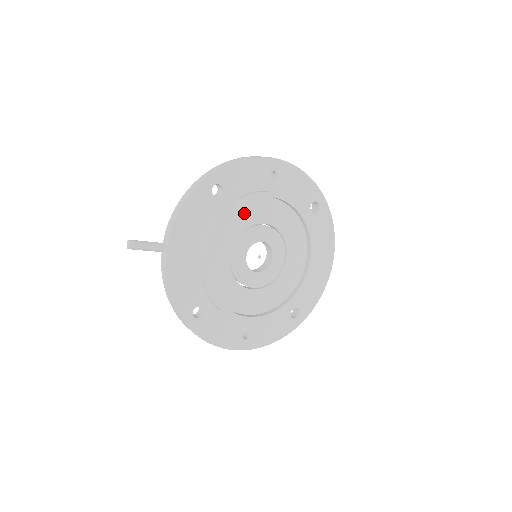
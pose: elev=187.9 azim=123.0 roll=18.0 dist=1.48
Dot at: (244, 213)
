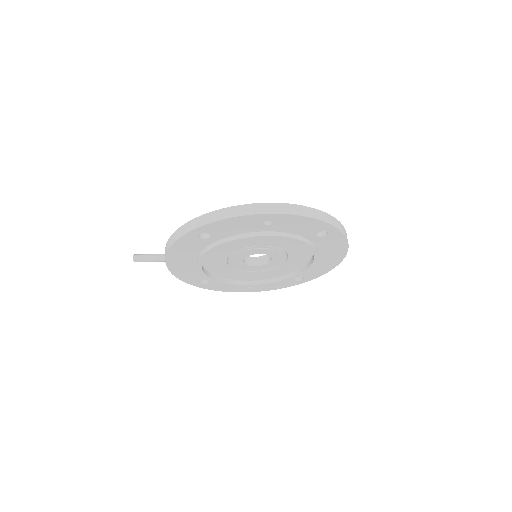
Dot at: (237, 242)
